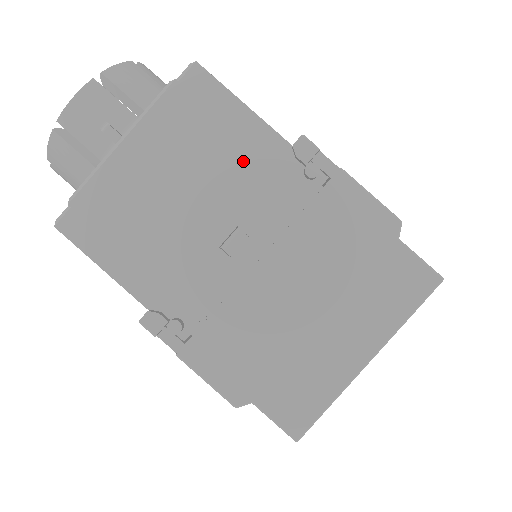
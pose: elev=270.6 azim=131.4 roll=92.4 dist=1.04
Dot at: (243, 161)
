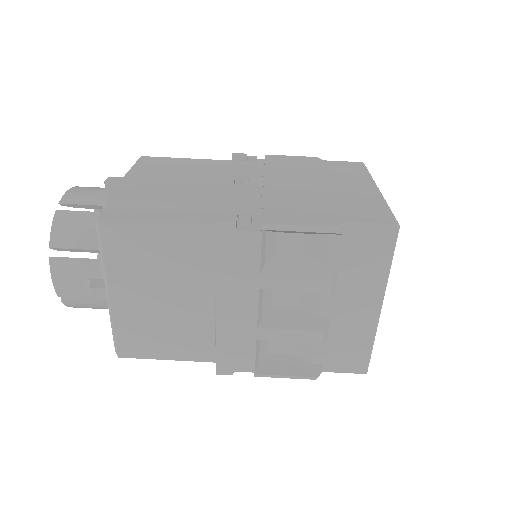
Dot at: (211, 163)
